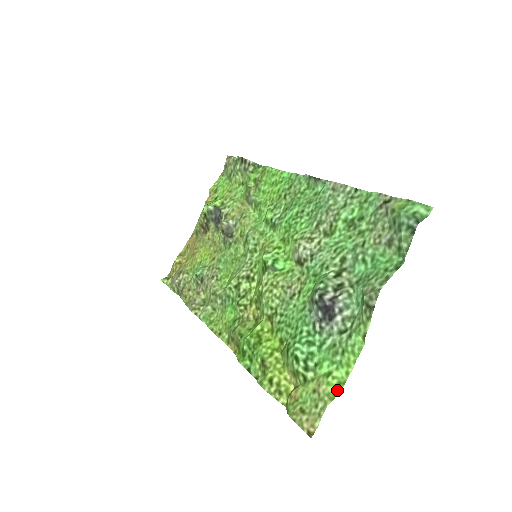
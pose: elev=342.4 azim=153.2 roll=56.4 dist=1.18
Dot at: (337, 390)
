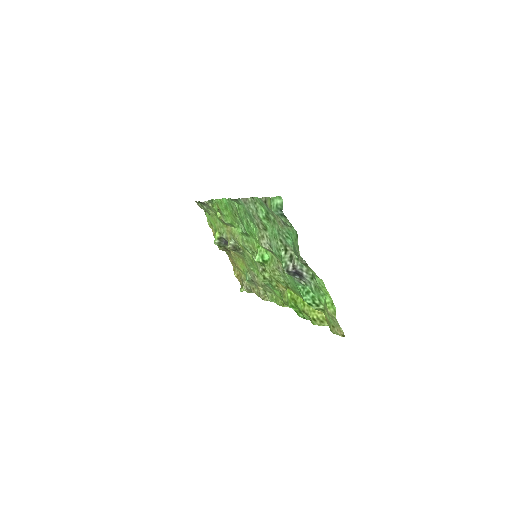
Dot at: (334, 308)
